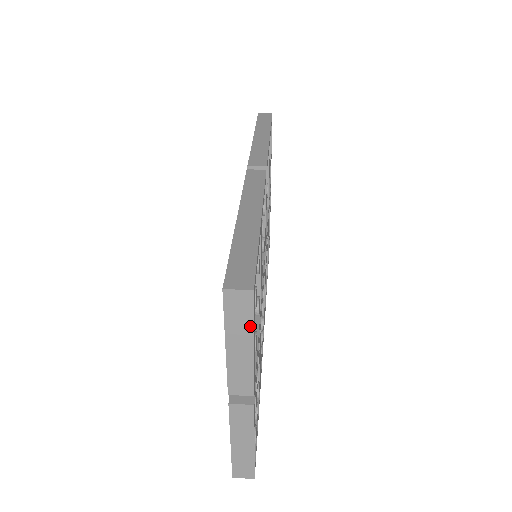
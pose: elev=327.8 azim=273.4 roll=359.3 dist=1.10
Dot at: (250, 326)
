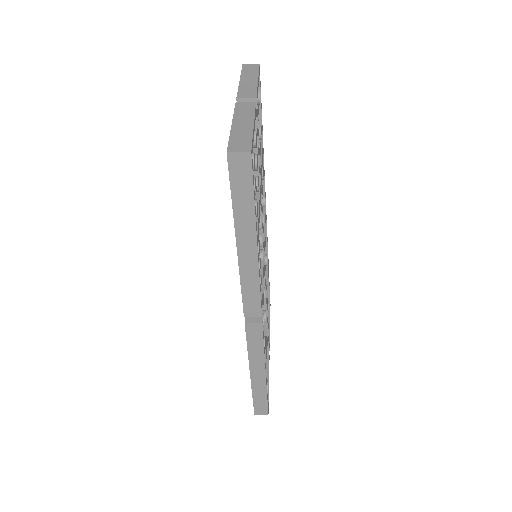
Dot at: (256, 73)
